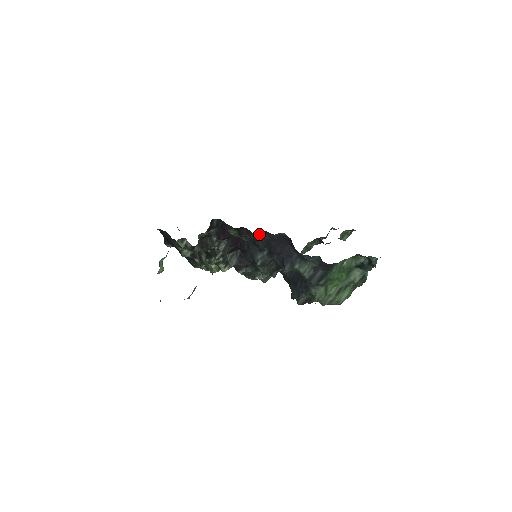
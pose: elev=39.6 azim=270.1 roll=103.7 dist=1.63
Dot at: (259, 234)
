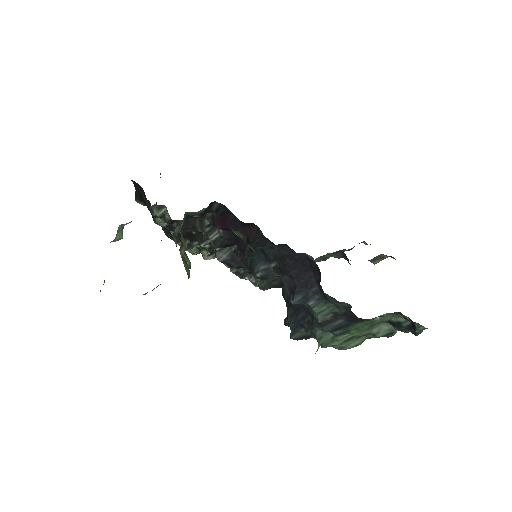
Dot at: occluded
